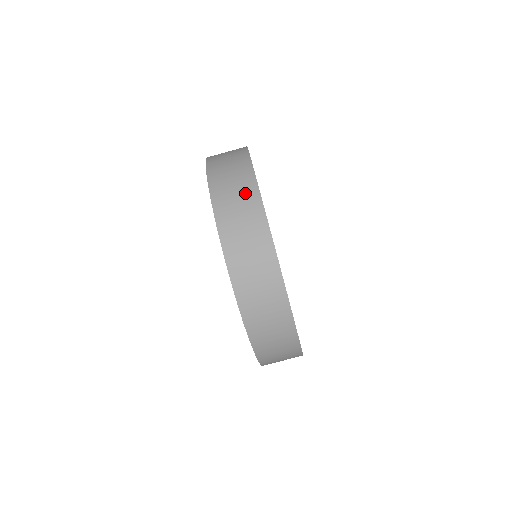
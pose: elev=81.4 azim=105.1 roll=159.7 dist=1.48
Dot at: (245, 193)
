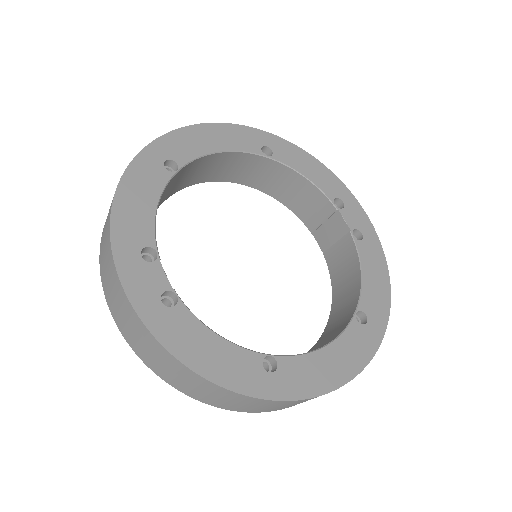
Dot at: (297, 403)
